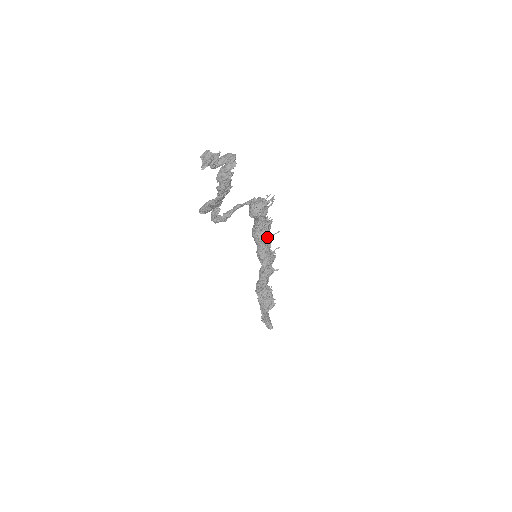
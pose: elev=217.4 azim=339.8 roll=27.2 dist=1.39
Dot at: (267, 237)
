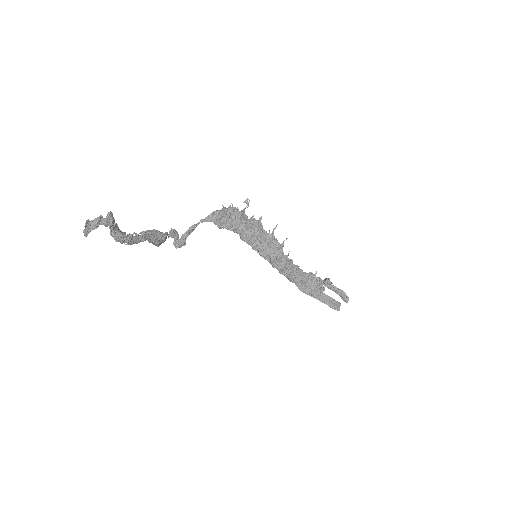
Dot at: (260, 236)
